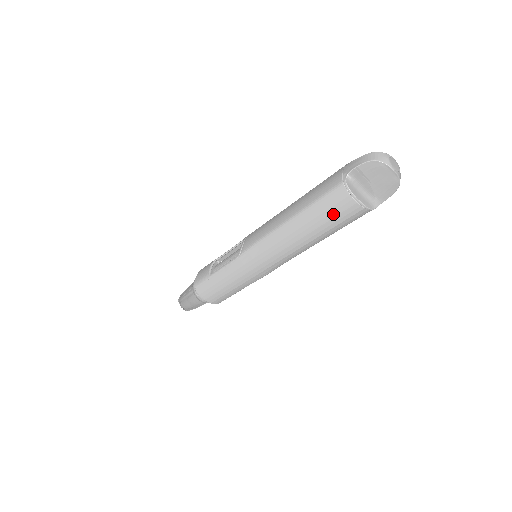
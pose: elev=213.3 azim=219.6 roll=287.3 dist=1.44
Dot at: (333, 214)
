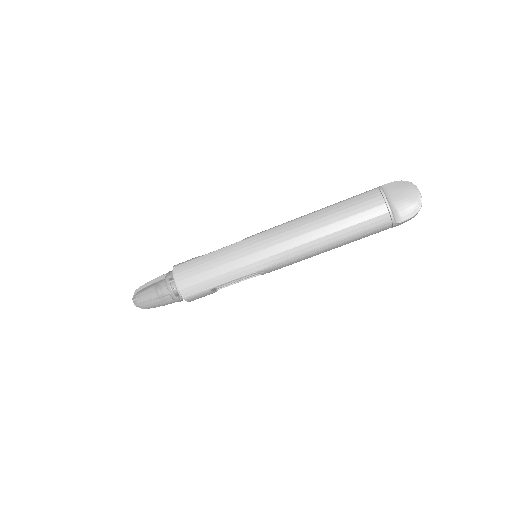
Dot at: (360, 209)
